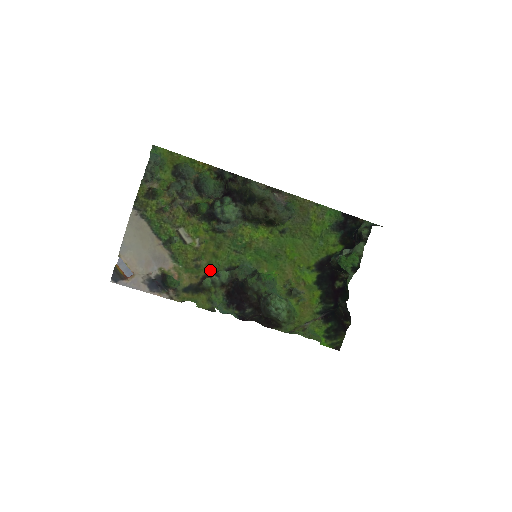
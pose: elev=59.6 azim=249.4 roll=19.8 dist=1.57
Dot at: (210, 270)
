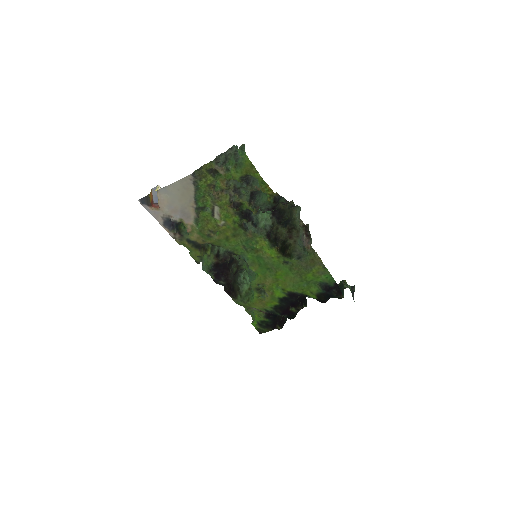
Dot at: (216, 243)
